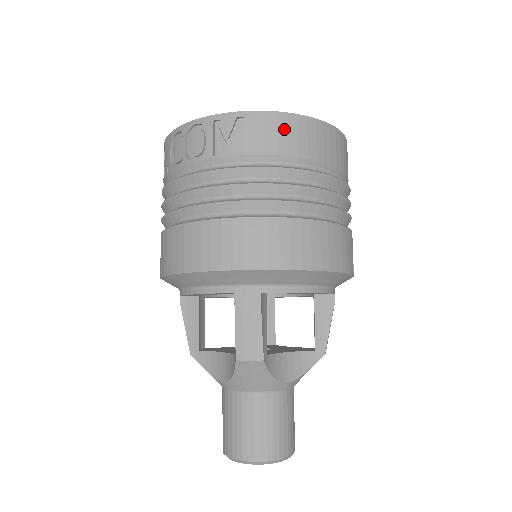
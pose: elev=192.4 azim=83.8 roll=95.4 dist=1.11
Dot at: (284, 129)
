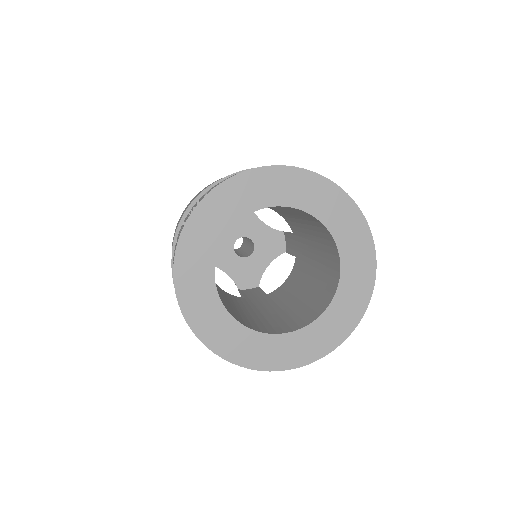
Dot at: occluded
